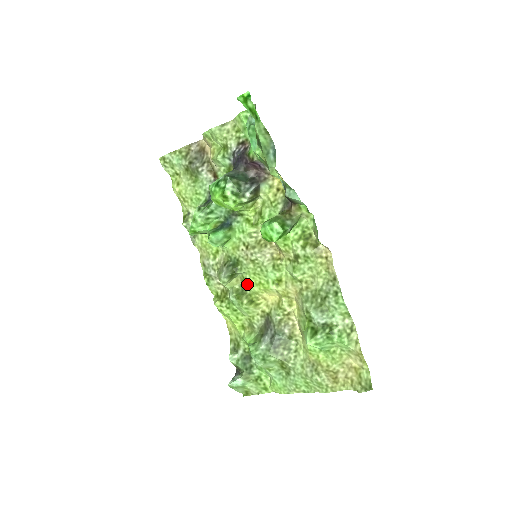
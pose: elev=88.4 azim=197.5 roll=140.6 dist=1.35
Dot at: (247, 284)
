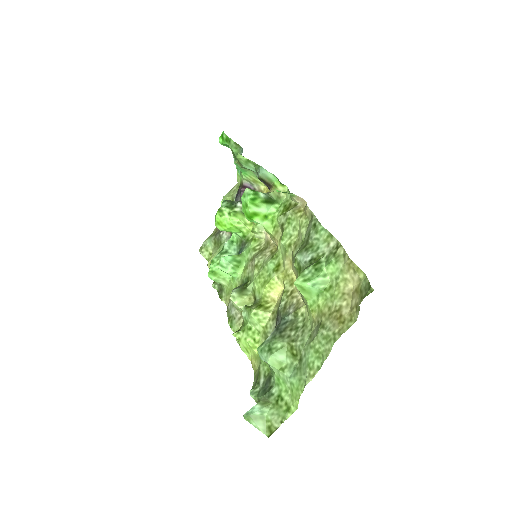
Dot at: (257, 294)
